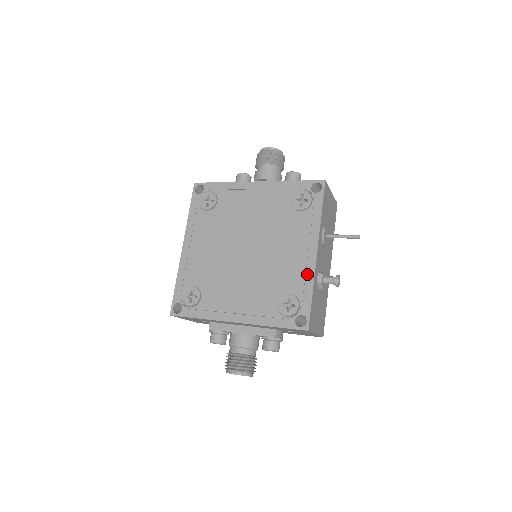
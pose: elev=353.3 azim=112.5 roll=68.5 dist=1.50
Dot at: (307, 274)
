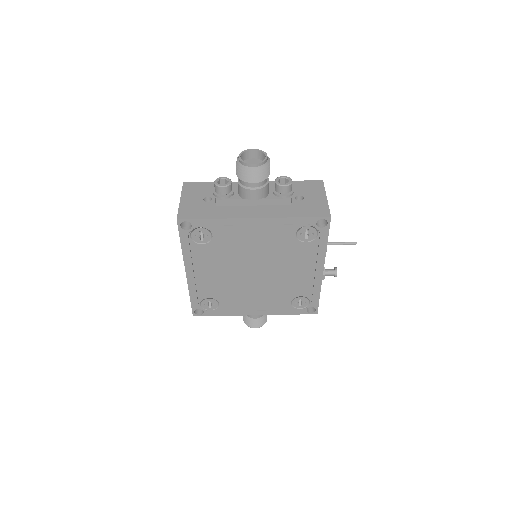
Dot at: (315, 285)
